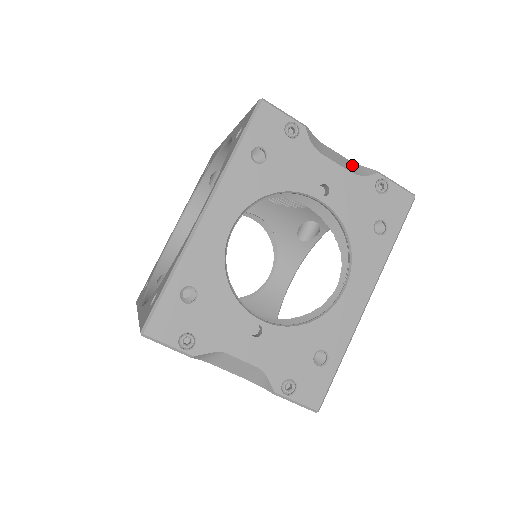
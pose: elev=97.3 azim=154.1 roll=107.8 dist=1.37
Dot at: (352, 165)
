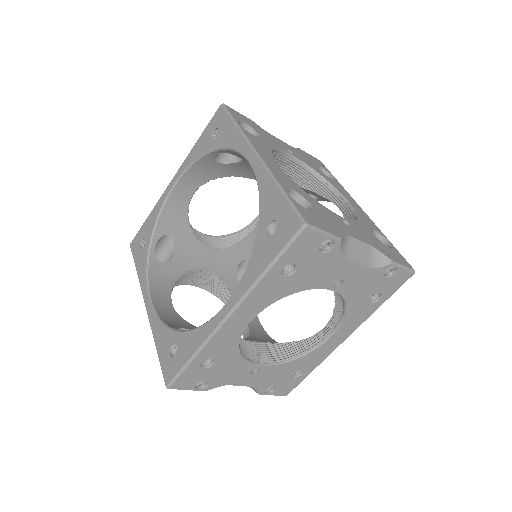
Dot at: (371, 253)
